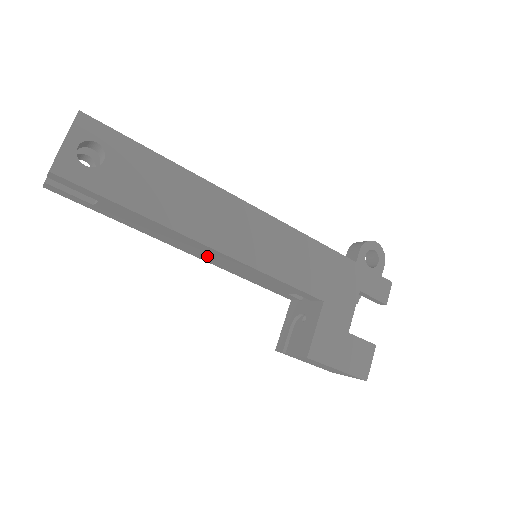
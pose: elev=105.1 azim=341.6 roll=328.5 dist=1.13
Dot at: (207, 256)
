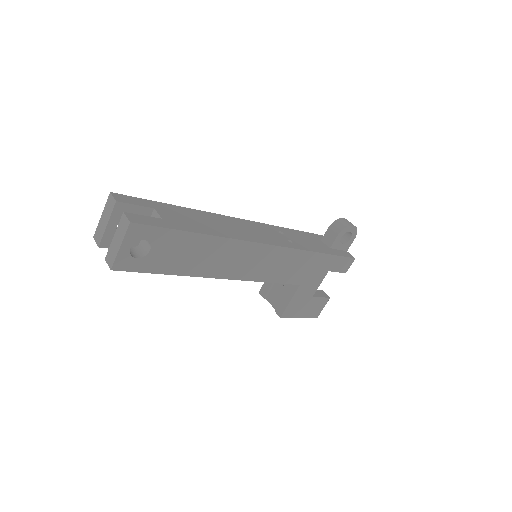
Dot at: occluded
